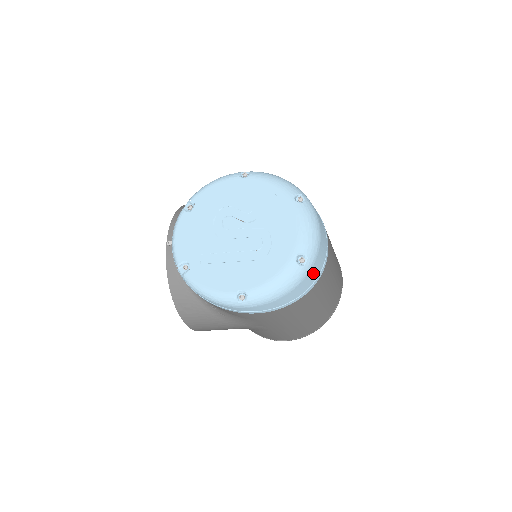
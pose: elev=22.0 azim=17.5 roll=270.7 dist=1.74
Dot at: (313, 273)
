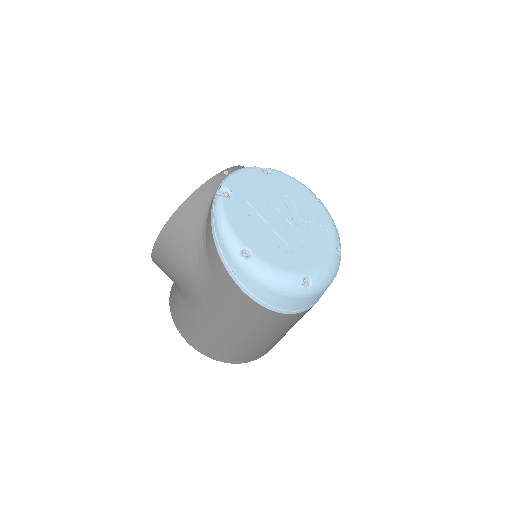
Dot at: (298, 303)
